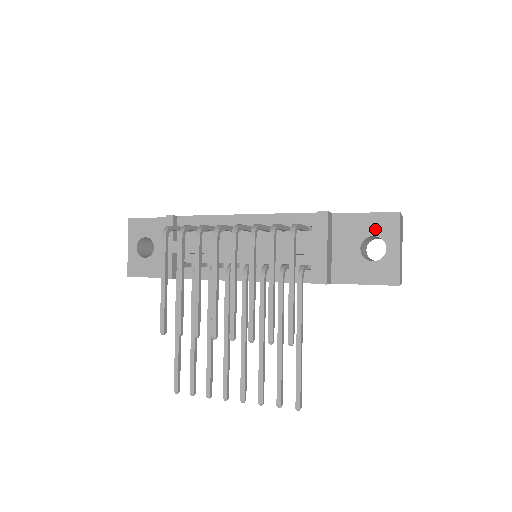
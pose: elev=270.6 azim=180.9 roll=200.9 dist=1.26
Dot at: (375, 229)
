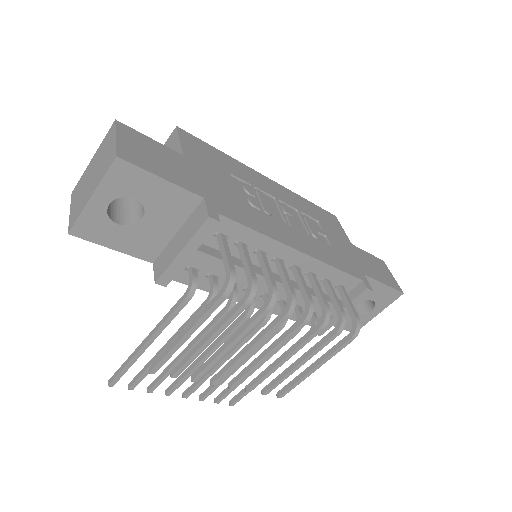
Dot at: (379, 297)
